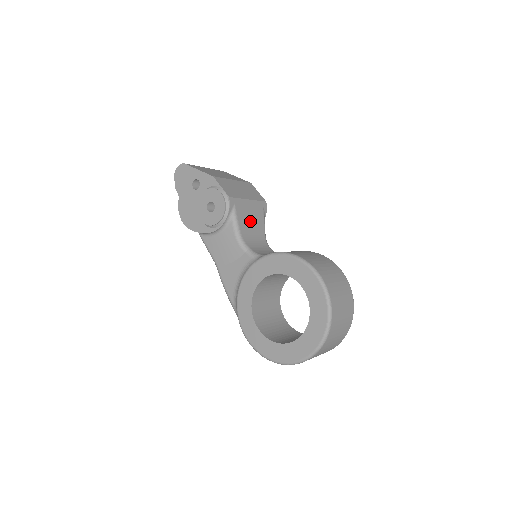
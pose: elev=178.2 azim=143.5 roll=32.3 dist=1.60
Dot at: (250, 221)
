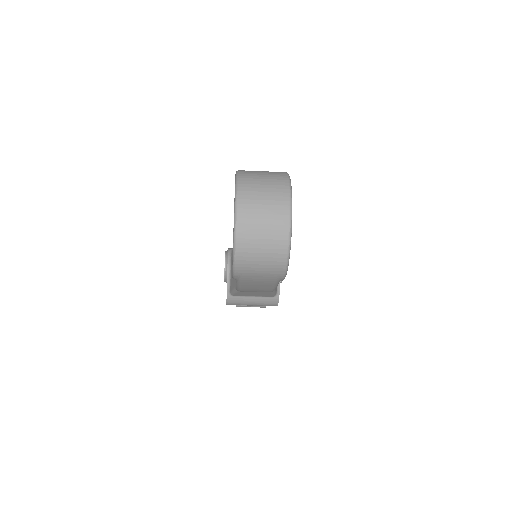
Dot at: occluded
